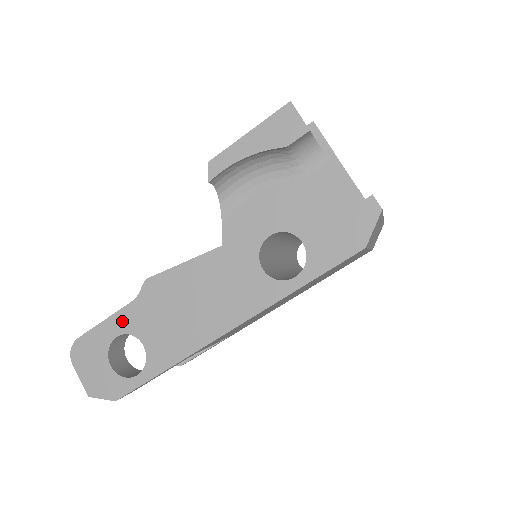
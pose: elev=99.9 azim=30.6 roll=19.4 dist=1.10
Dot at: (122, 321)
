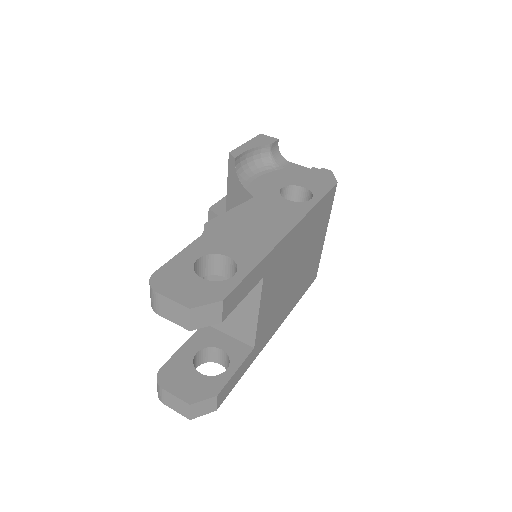
Dot at: (197, 249)
